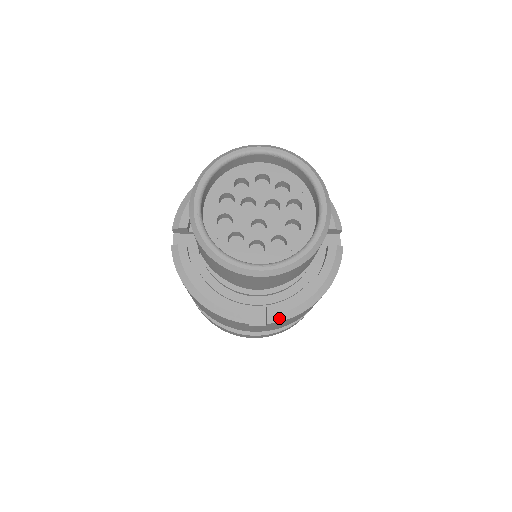
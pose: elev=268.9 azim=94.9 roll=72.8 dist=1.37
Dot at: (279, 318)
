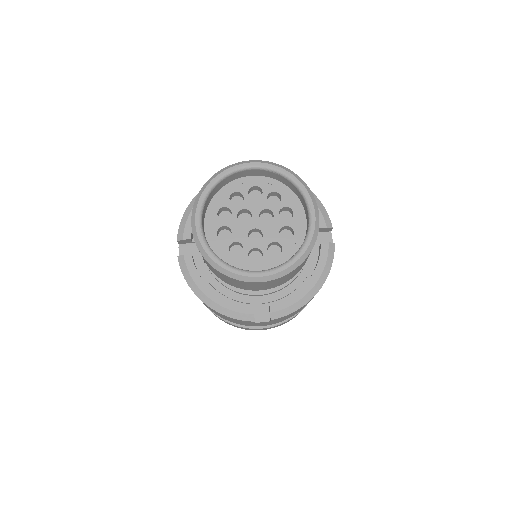
Dot at: (281, 314)
